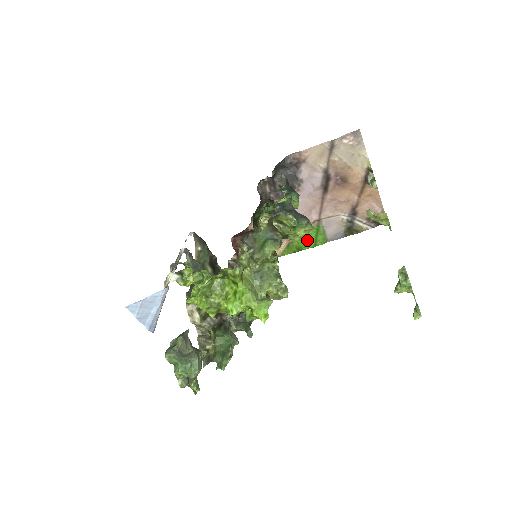
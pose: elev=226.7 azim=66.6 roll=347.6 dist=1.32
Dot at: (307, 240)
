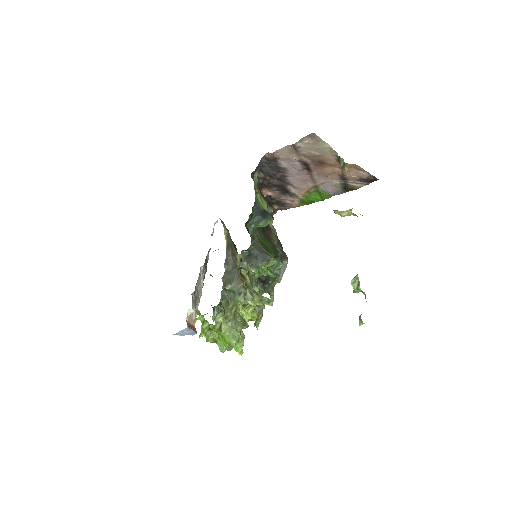
Dot at: (314, 198)
